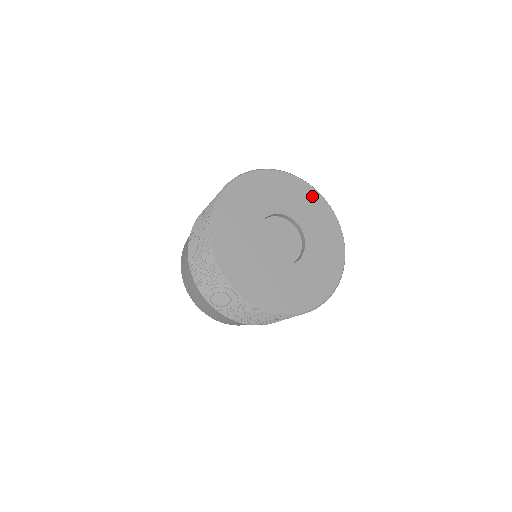
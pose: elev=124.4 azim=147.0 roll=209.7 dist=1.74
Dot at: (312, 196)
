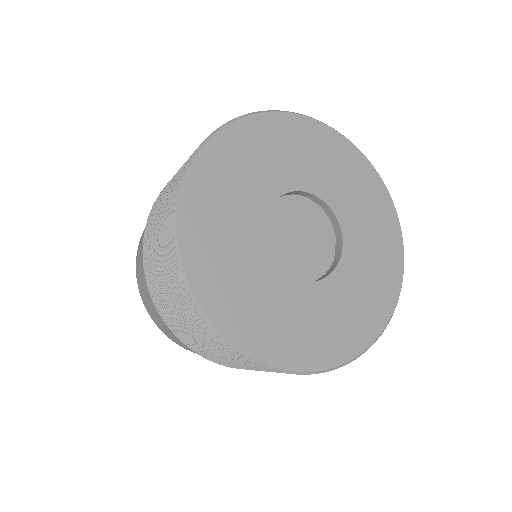
Dot at: (313, 134)
